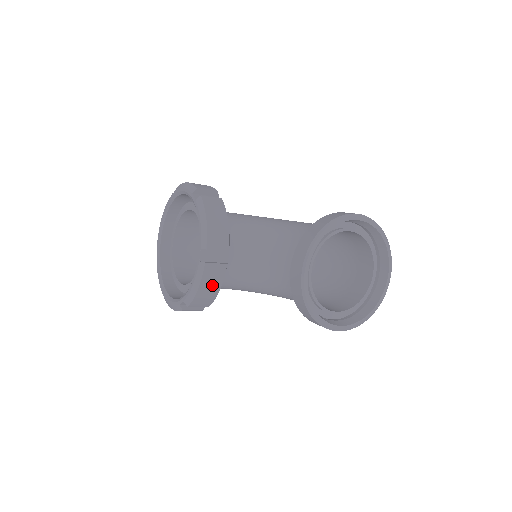
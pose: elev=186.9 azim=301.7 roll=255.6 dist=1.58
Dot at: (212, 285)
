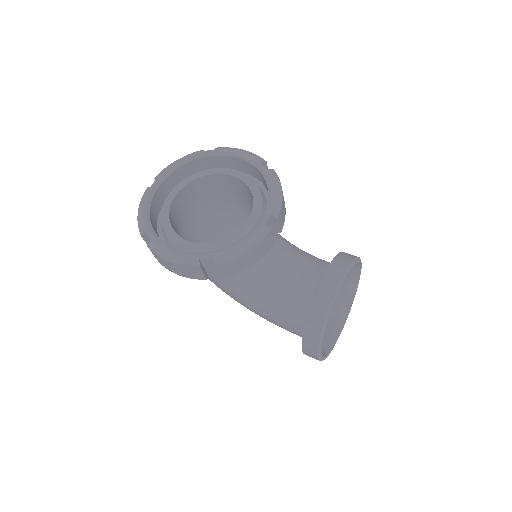
Dot at: (255, 255)
